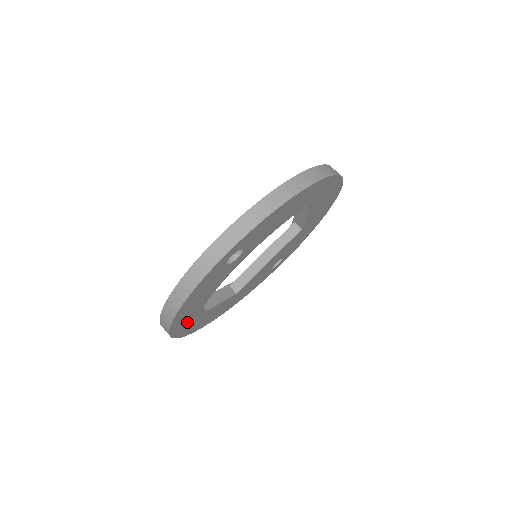
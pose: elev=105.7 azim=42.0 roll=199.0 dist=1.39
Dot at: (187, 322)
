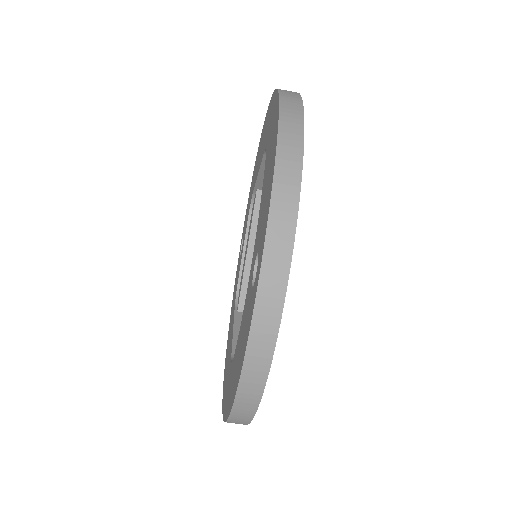
Dot at: occluded
